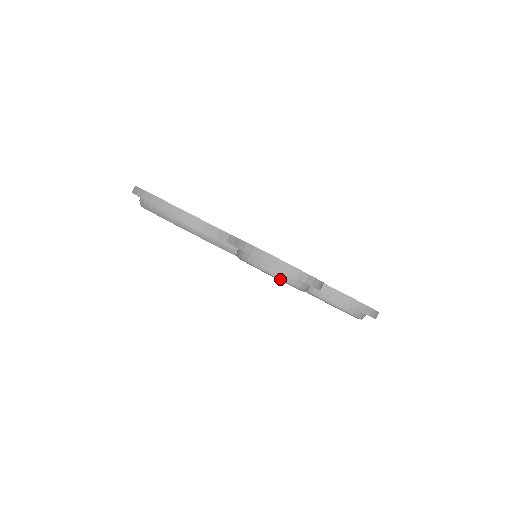
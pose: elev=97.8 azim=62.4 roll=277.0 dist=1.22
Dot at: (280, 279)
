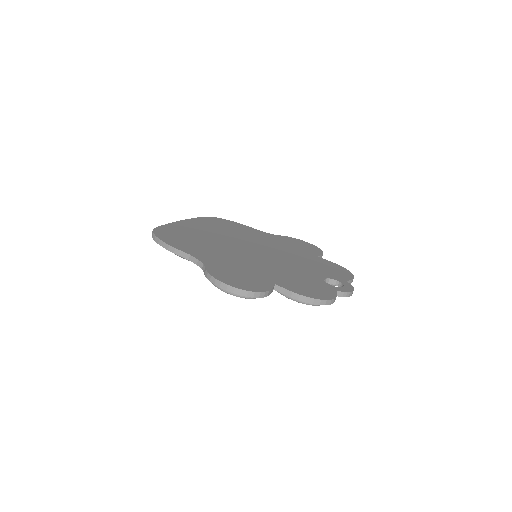
Dot at: occluded
